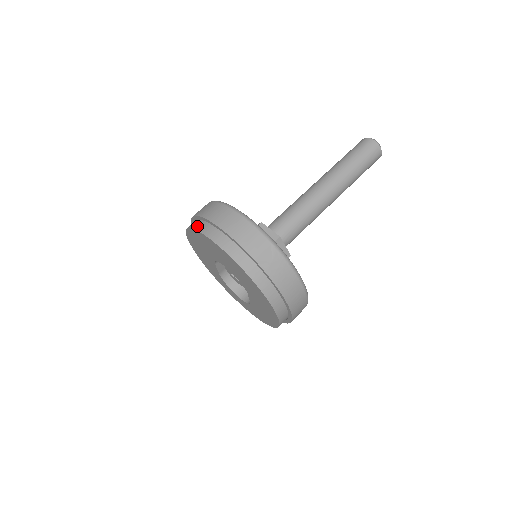
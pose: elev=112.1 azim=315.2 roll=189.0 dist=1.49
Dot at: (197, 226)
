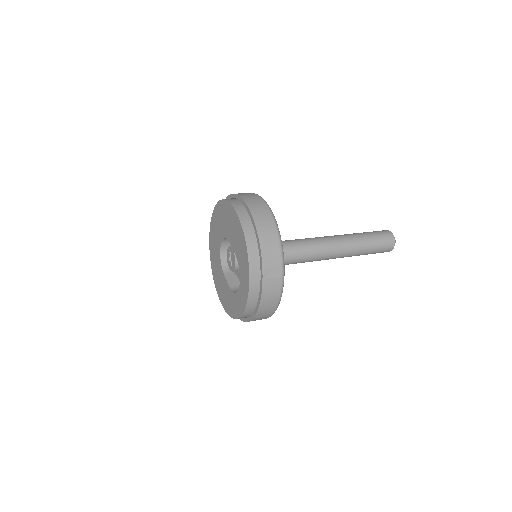
Dot at: occluded
